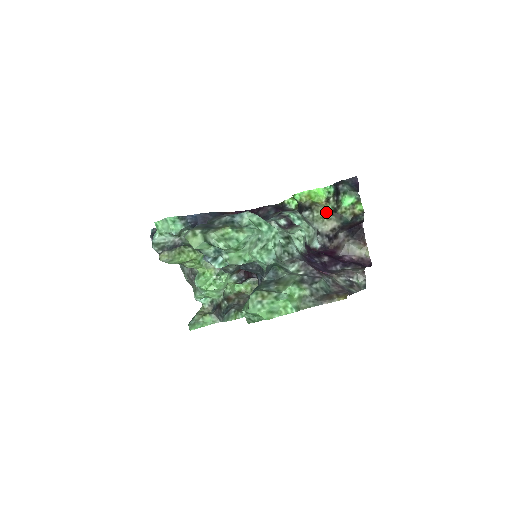
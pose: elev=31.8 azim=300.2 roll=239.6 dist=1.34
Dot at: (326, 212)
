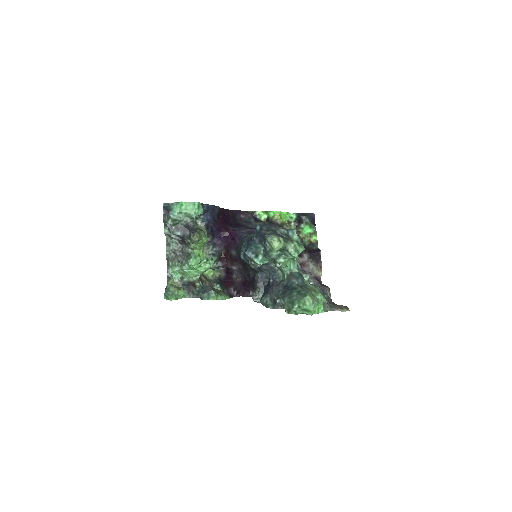
Dot at: occluded
